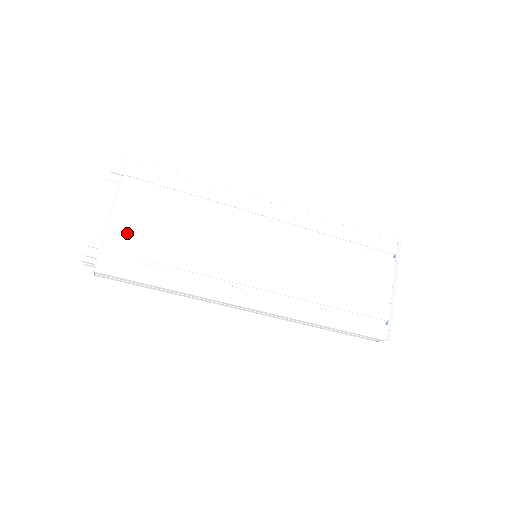
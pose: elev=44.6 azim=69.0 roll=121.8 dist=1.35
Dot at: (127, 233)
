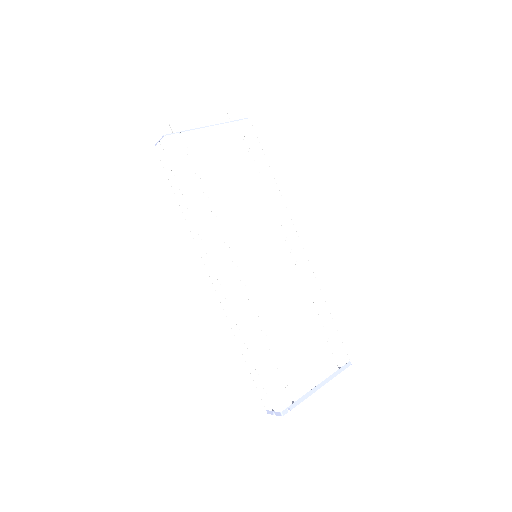
Dot at: (205, 145)
